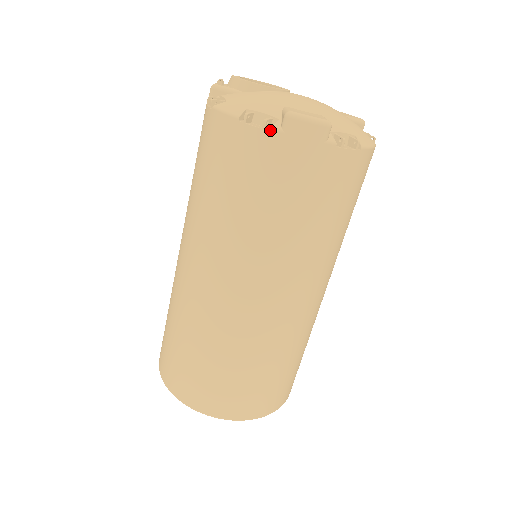
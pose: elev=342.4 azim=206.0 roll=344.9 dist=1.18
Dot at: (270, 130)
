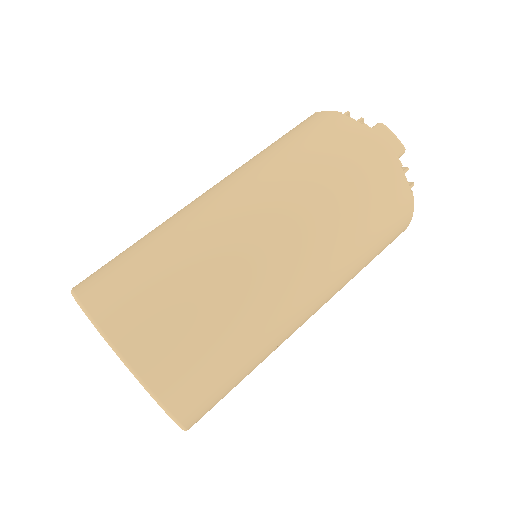
Dot at: (363, 124)
